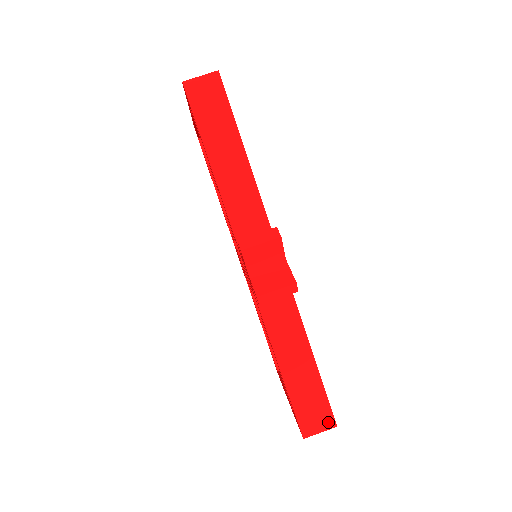
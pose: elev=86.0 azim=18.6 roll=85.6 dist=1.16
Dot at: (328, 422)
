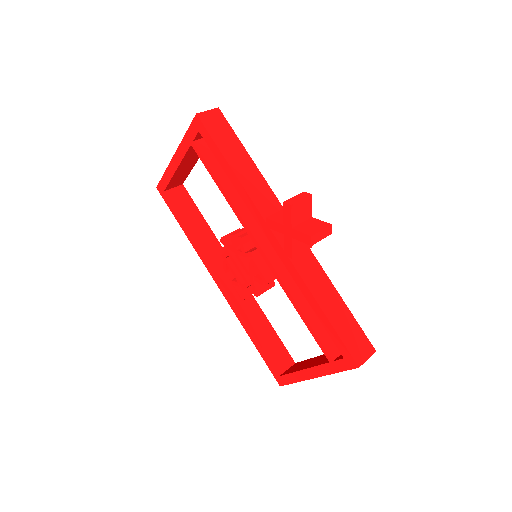
Dot at: (369, 349)
